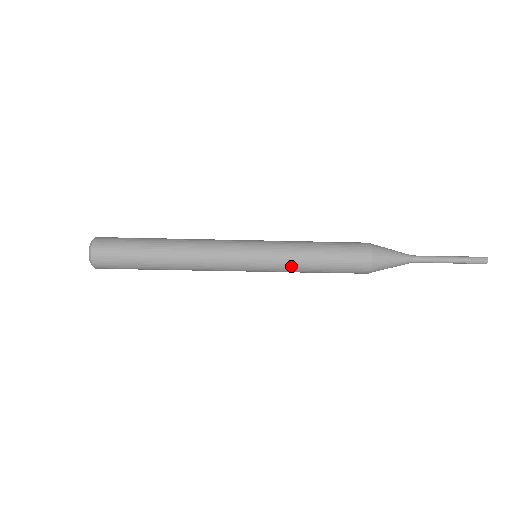
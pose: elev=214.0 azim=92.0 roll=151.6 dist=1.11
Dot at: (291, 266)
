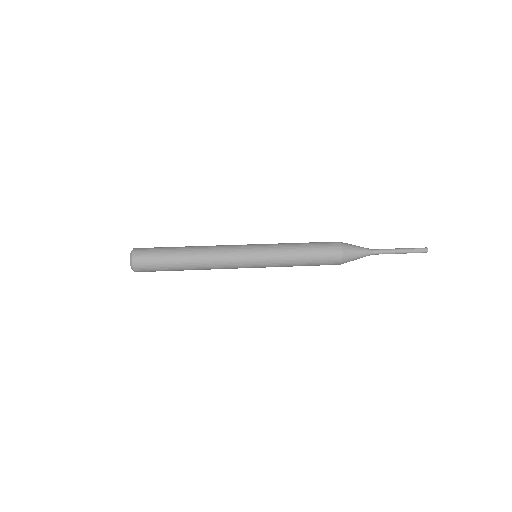
Dot at: (283, 264)
